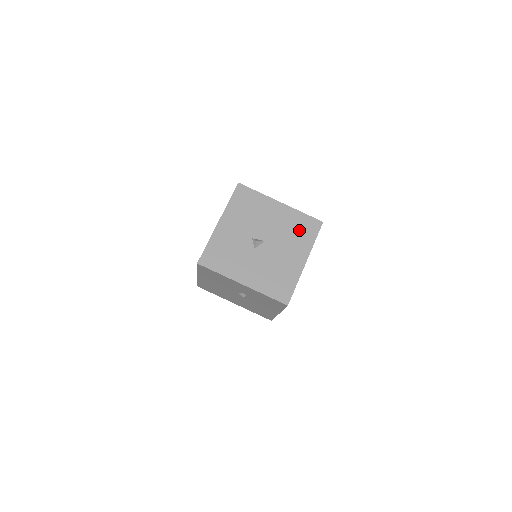
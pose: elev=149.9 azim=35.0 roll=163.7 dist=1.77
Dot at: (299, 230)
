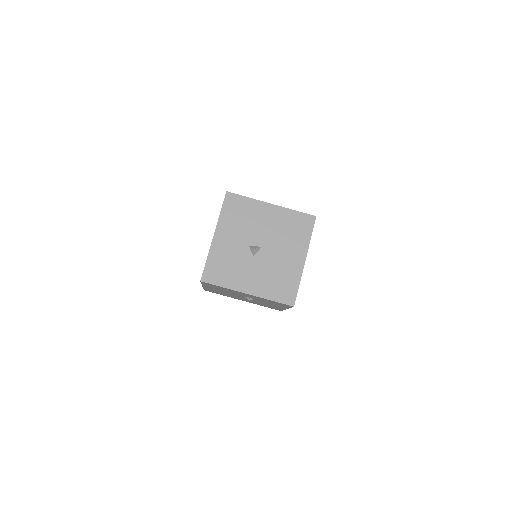
Dot at: (294, 229)
